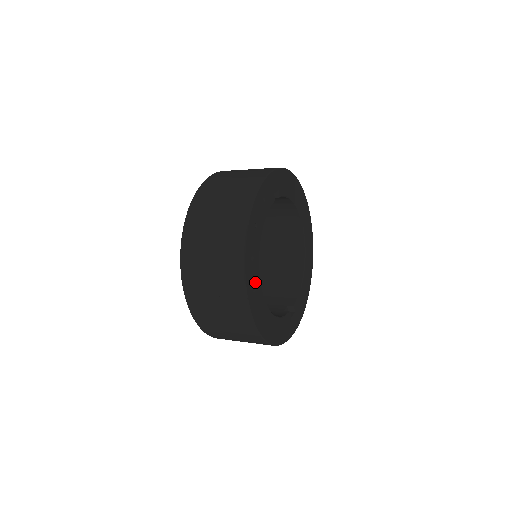
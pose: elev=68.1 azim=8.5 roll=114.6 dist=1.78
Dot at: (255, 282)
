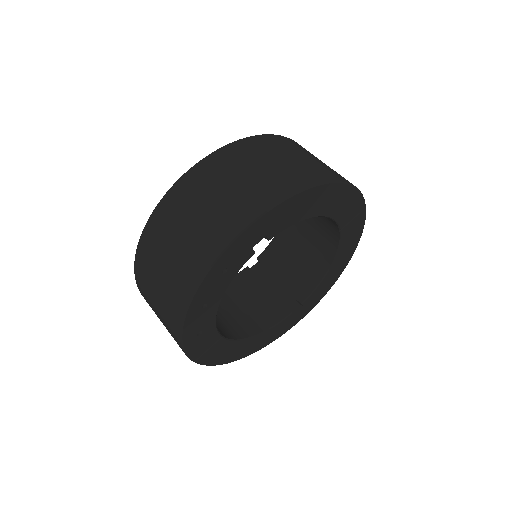
Dot at: (209, 343)
